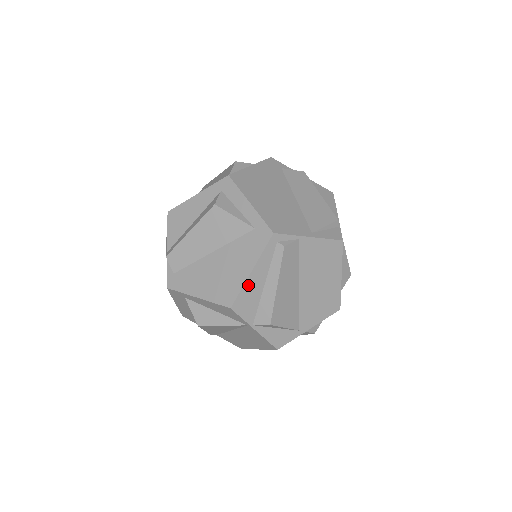
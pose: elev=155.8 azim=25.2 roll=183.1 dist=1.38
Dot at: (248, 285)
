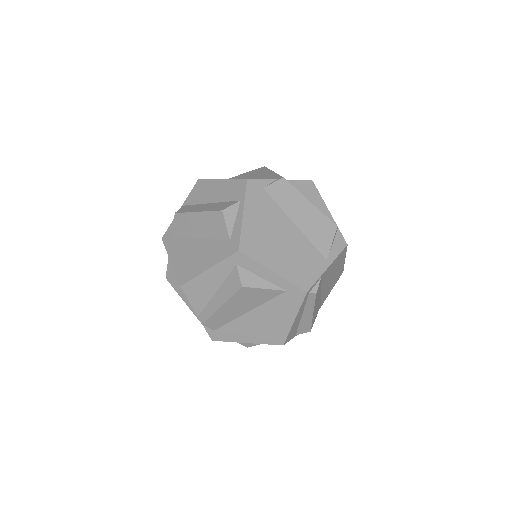
Dot at: (293, 327)
